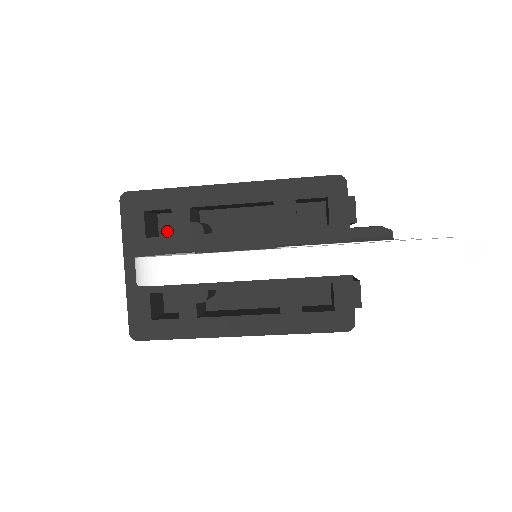
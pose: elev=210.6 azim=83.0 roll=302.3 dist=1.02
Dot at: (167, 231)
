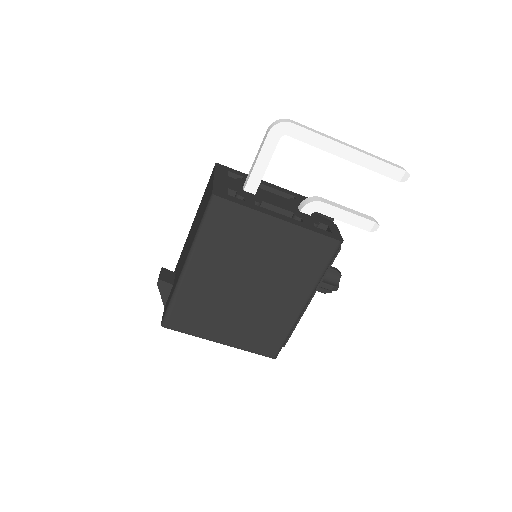
Dot at: (240, 180)
